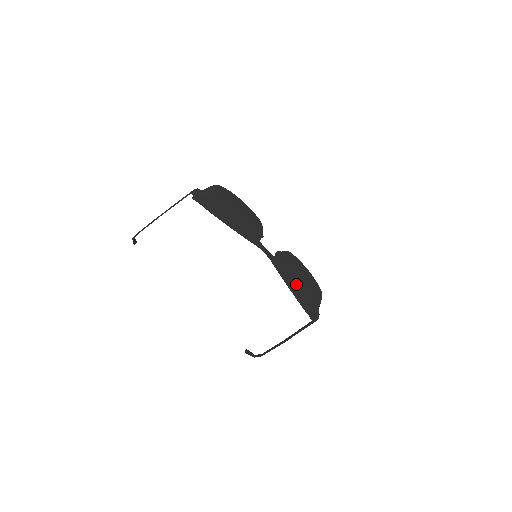
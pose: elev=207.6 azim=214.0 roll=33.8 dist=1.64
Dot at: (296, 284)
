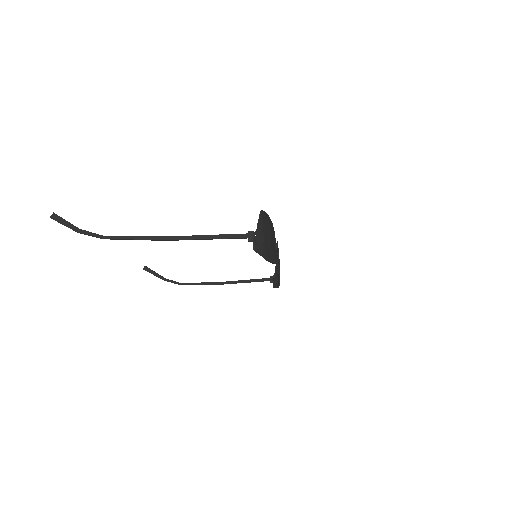
Dot at: occluded
